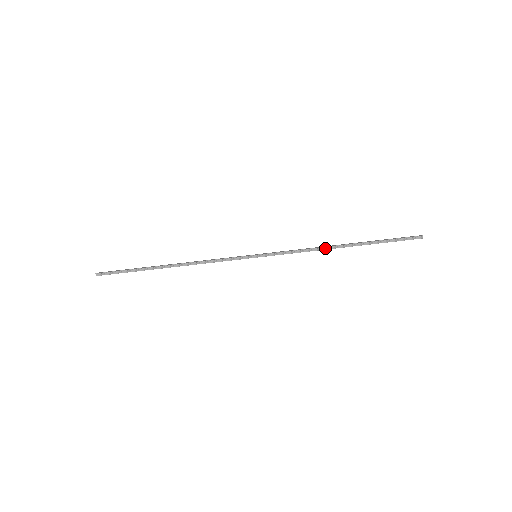
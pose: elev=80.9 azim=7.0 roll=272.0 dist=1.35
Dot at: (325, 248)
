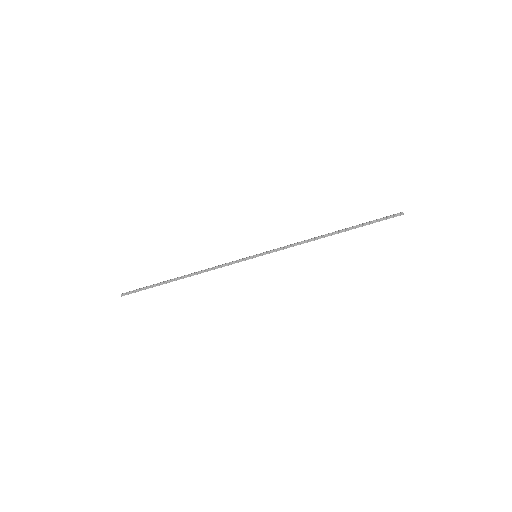
Dot at: (316, 238)
